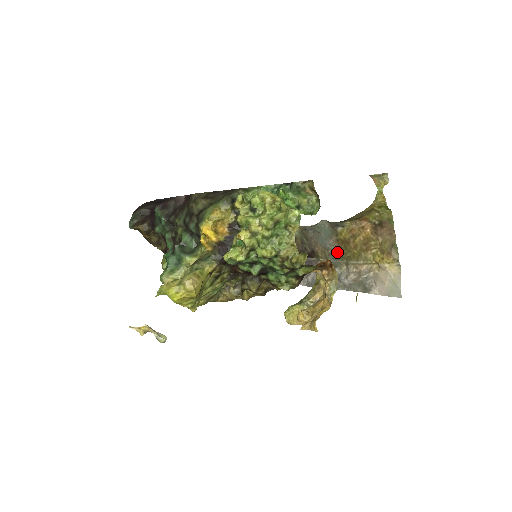
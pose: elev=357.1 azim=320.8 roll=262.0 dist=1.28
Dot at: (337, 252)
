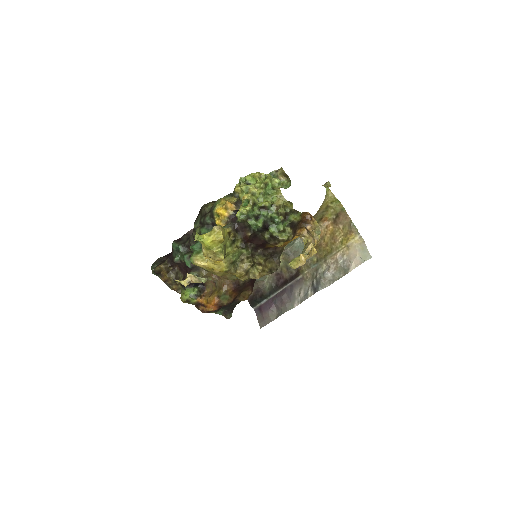
Dot at: (315, 258)
